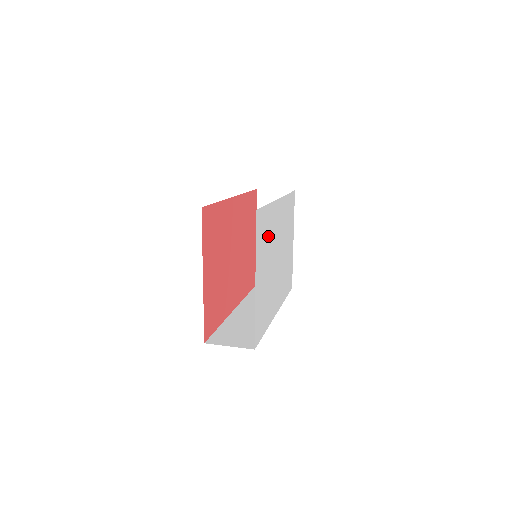
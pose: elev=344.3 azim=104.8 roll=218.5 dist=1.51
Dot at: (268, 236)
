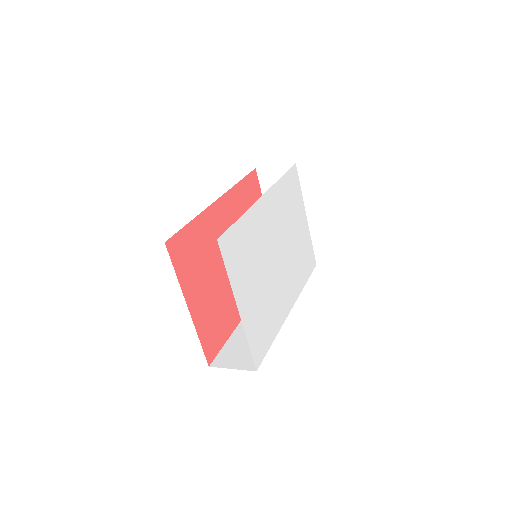
Dot at: (251, 248)
